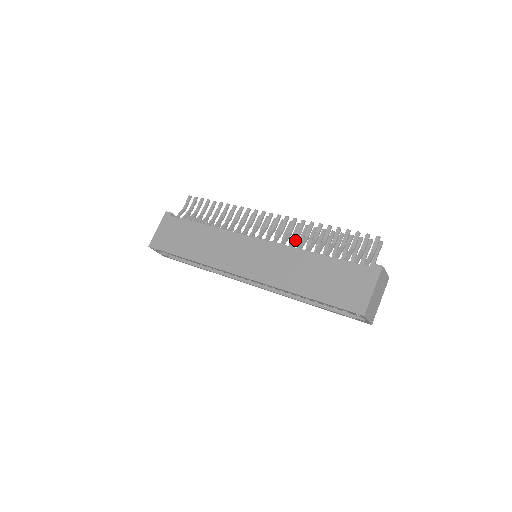
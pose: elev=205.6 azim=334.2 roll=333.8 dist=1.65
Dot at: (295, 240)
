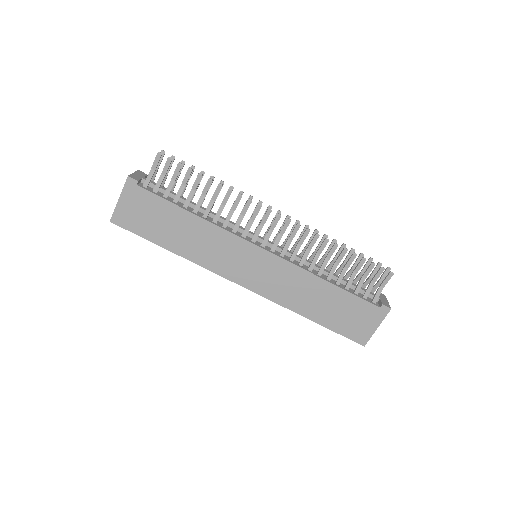
Dot at: (306, 257)
